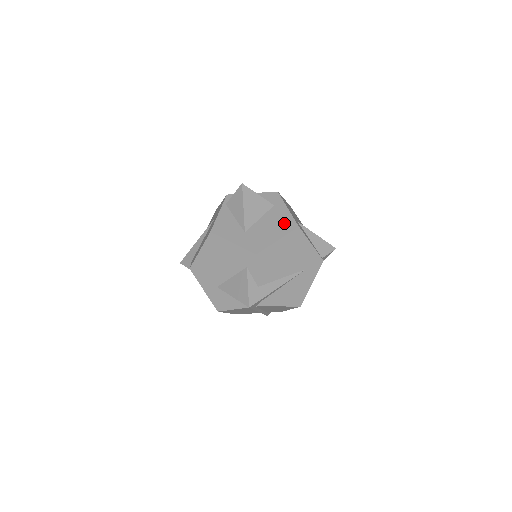
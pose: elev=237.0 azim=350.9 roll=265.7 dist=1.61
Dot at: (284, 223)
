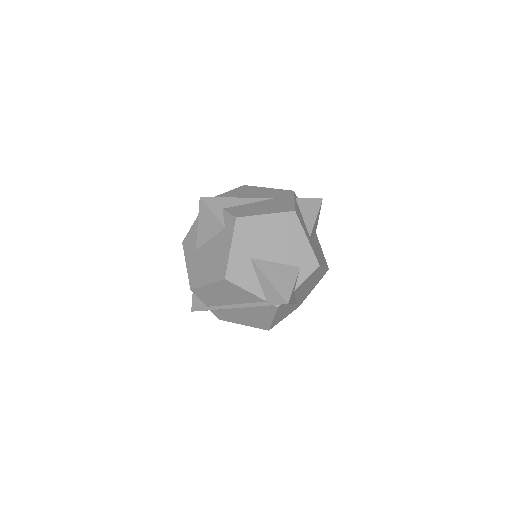
Dot at: (323, 257)
